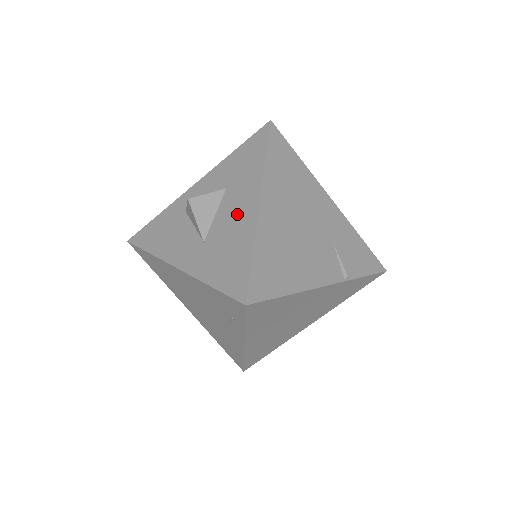
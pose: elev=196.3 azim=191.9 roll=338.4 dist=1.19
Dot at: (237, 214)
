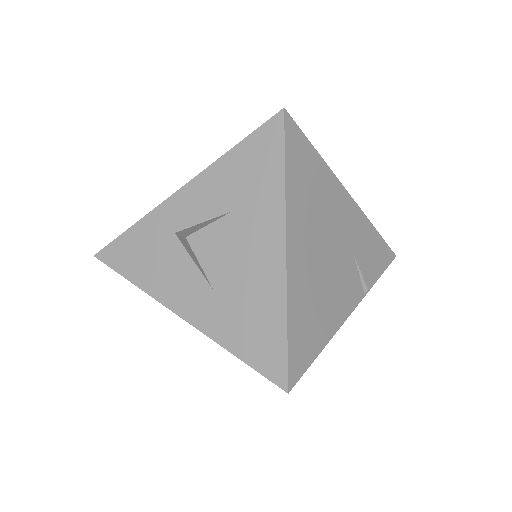
Dot at: (255, 260)
